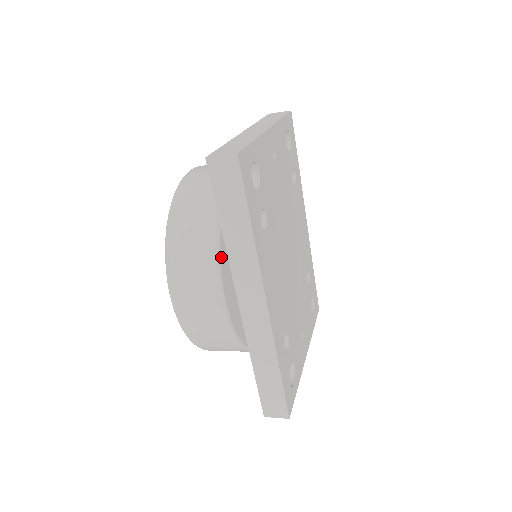
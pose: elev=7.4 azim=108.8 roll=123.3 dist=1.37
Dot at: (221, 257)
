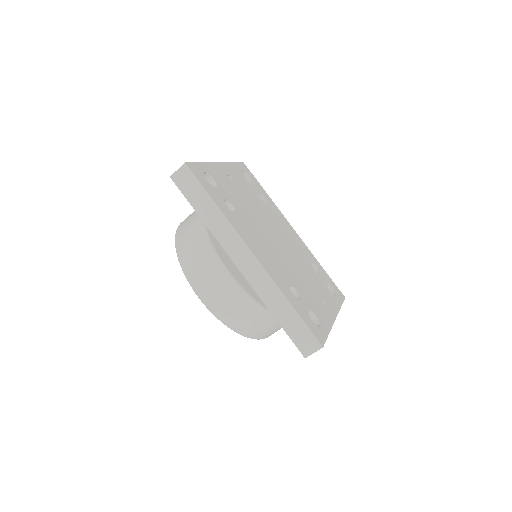
Dot at: (213, 243)
